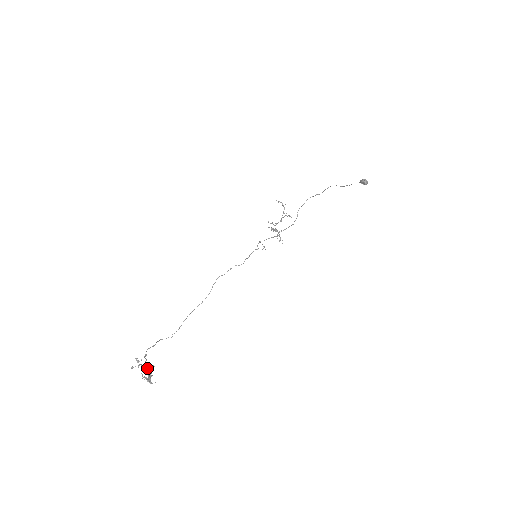
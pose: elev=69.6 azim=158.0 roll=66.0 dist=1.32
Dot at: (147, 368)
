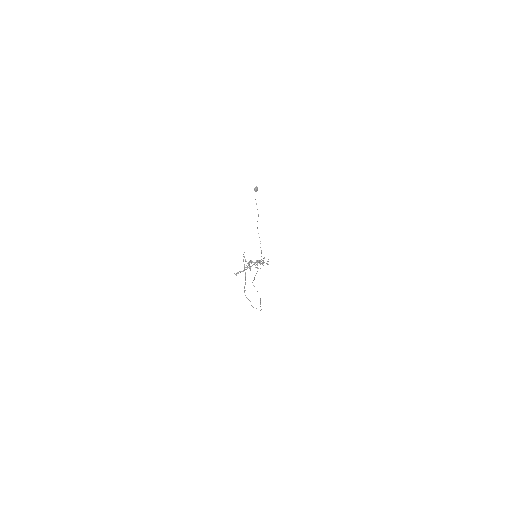
Dot at: occluded
